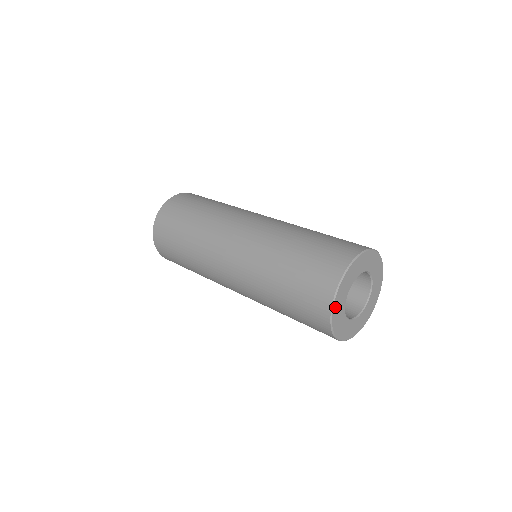
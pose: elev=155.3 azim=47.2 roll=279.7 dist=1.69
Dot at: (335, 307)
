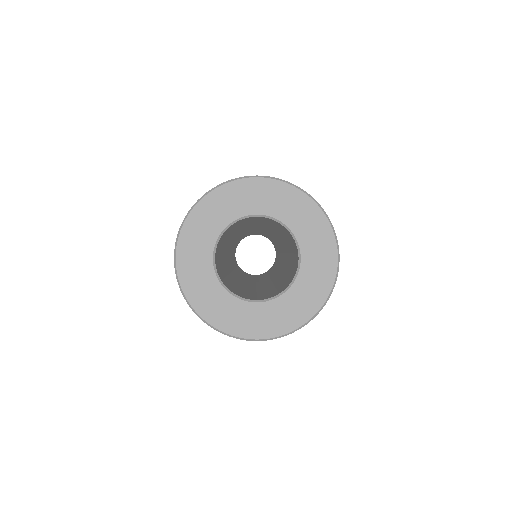
Dot at: (186, 236)
